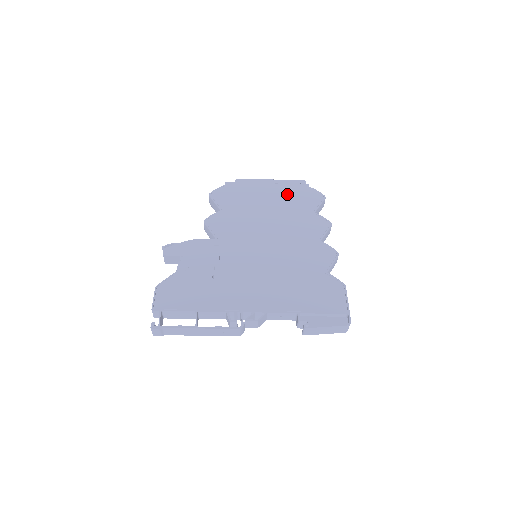
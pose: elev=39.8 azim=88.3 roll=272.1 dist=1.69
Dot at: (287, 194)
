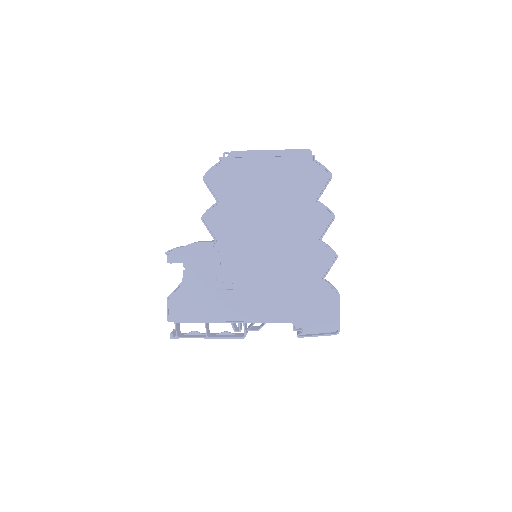
Dot at: (289, 174)
